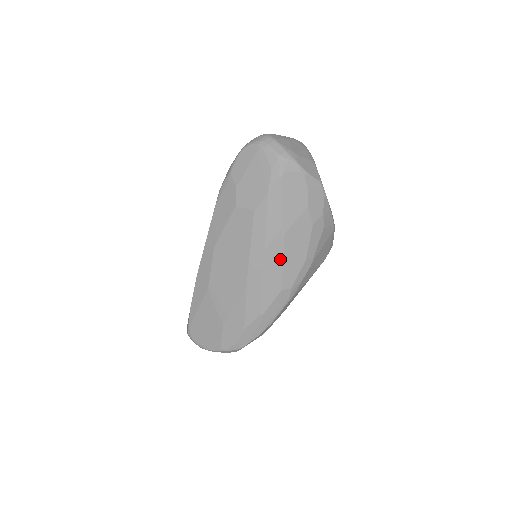
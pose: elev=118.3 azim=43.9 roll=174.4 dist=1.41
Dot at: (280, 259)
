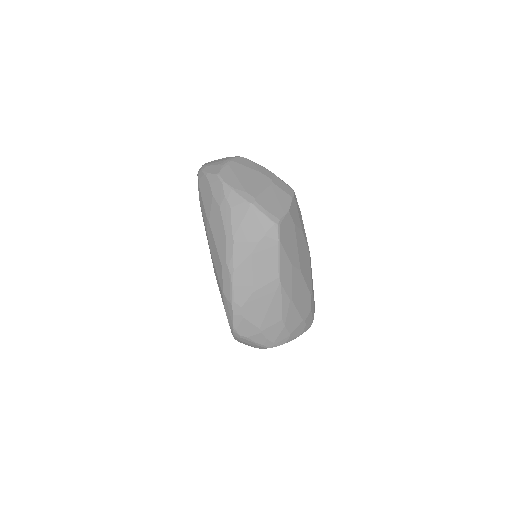
Dot at: (214, 242)
